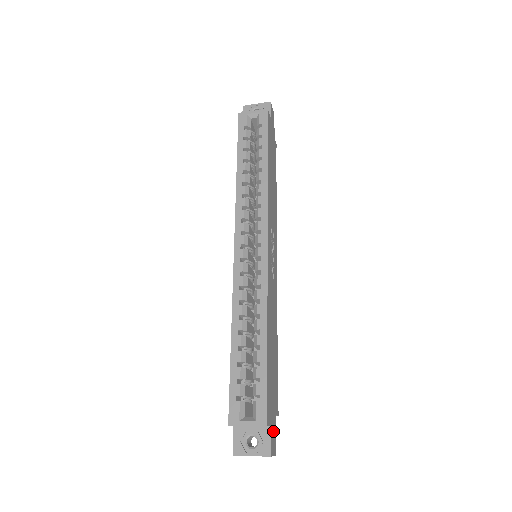
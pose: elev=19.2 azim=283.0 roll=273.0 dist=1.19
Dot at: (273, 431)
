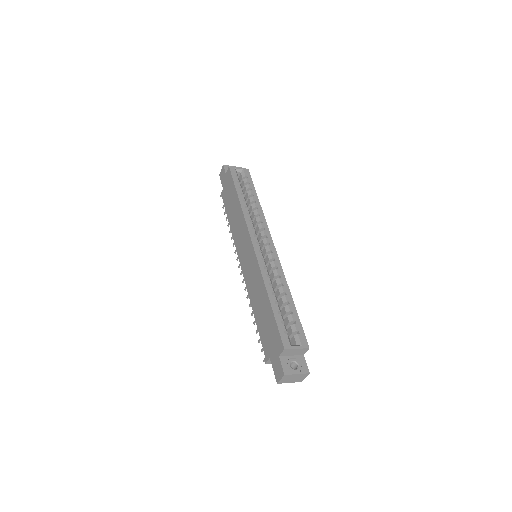
Dot at: occluded
